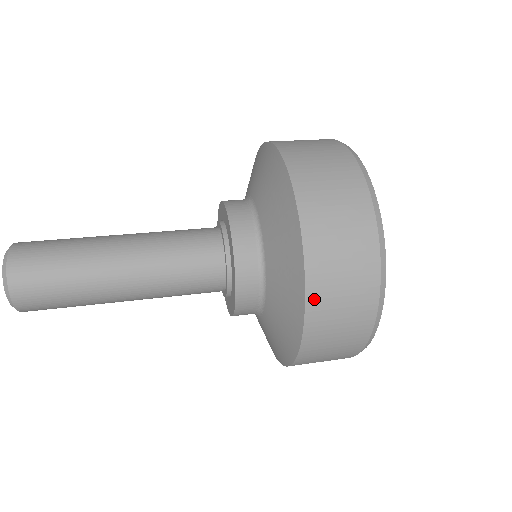
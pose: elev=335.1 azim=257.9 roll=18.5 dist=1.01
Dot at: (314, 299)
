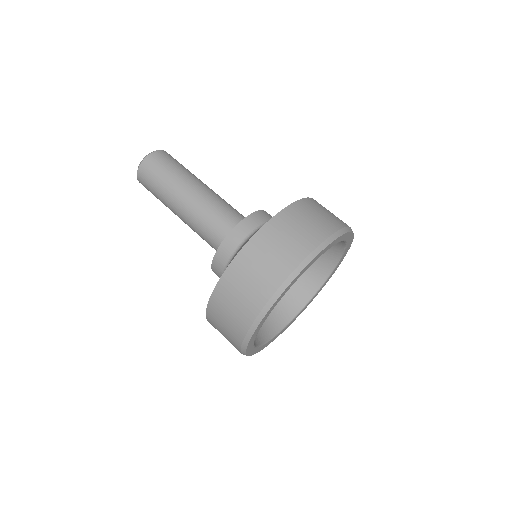
Dot at: (212, 325)
